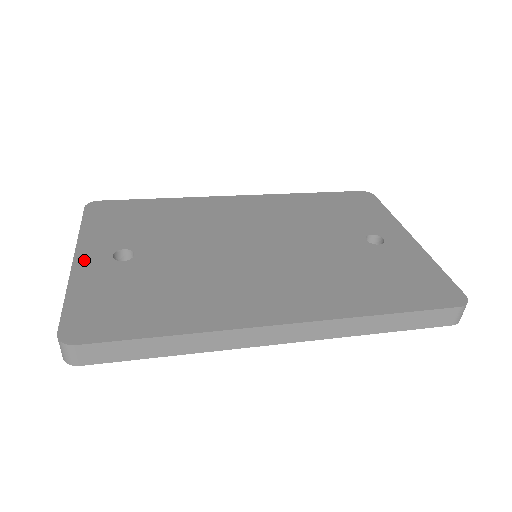
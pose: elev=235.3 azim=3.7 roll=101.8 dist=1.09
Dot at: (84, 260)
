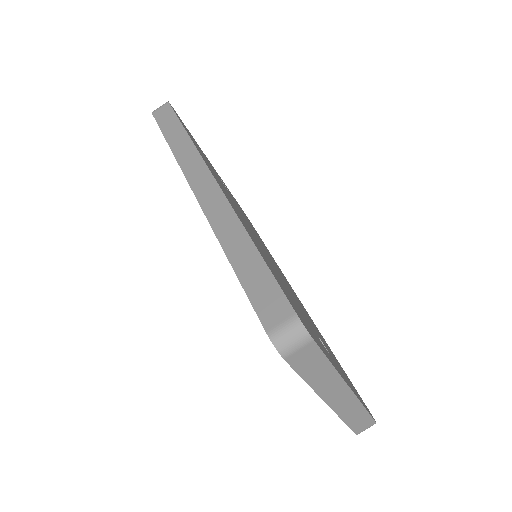
Dot at: occluded
